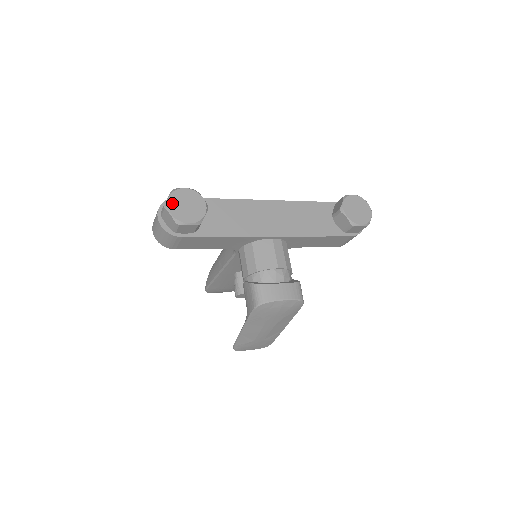
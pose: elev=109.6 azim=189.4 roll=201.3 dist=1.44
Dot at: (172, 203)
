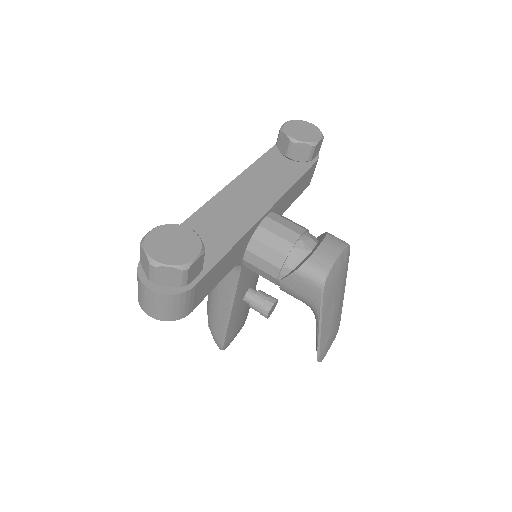
Dot at: (156, 254)
